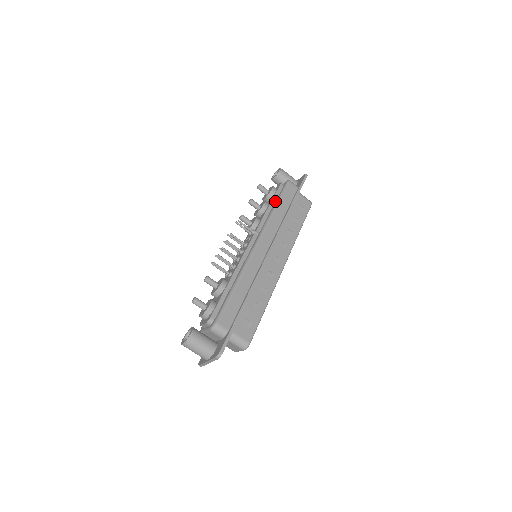
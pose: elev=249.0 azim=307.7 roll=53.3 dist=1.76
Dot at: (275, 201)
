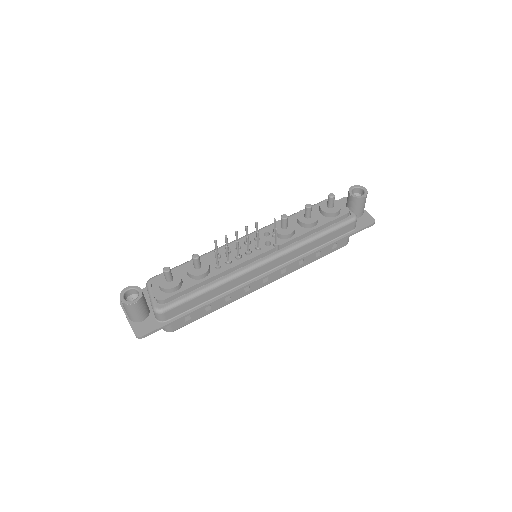
Dot at: (325, 227)
